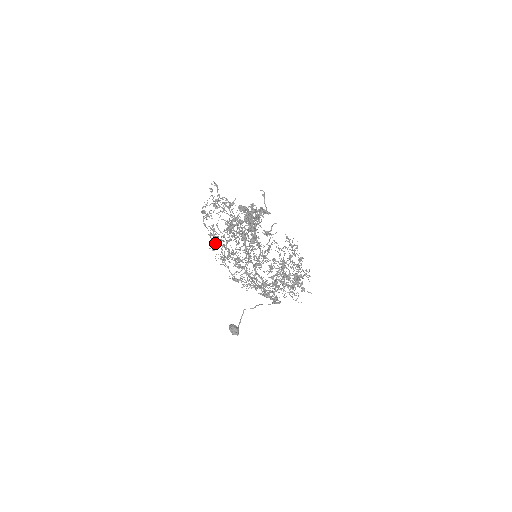
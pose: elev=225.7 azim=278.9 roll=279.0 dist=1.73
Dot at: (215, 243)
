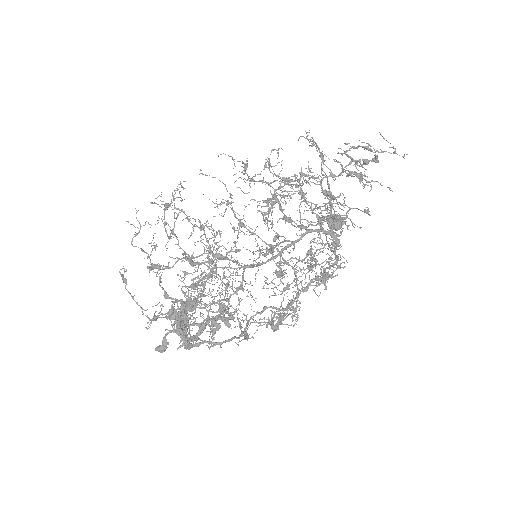
Dot at: occluded
